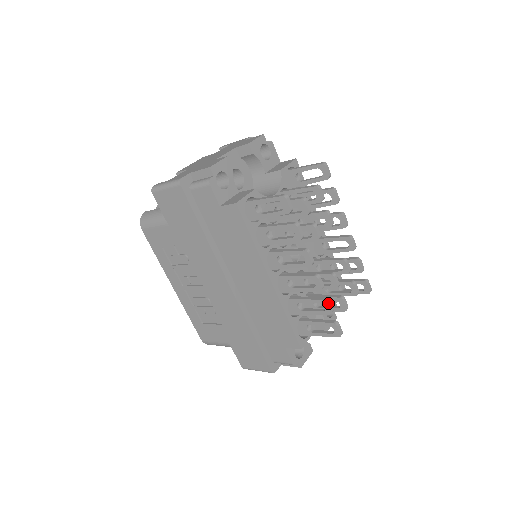
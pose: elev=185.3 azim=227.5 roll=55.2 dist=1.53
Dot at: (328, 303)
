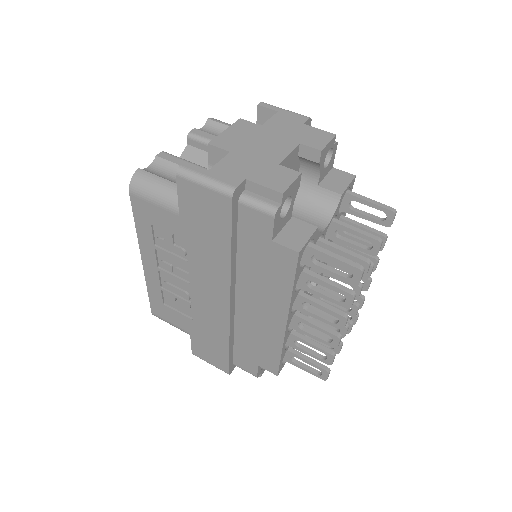
Dot at: (334, 358)
